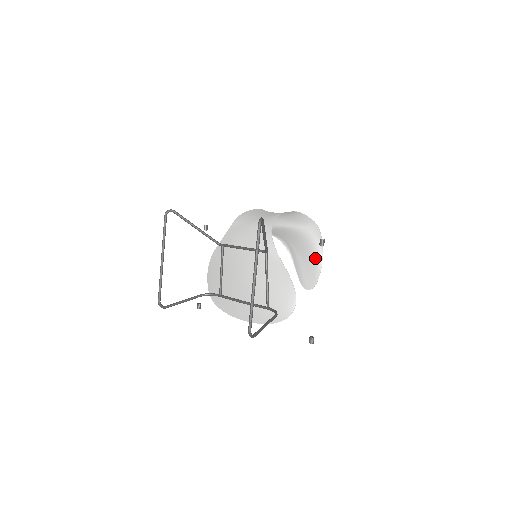
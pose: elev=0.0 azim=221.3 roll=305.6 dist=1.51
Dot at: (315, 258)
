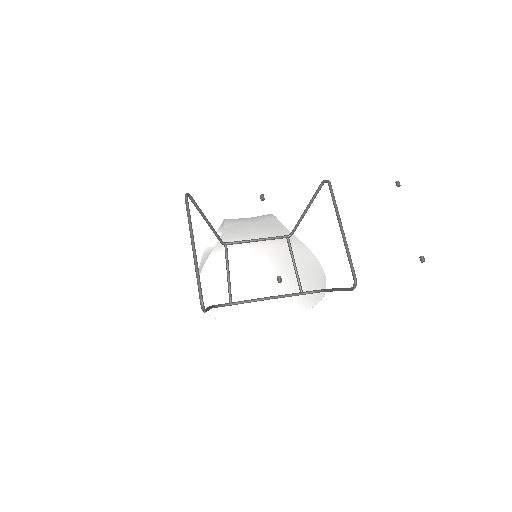
Dot at: occluded
